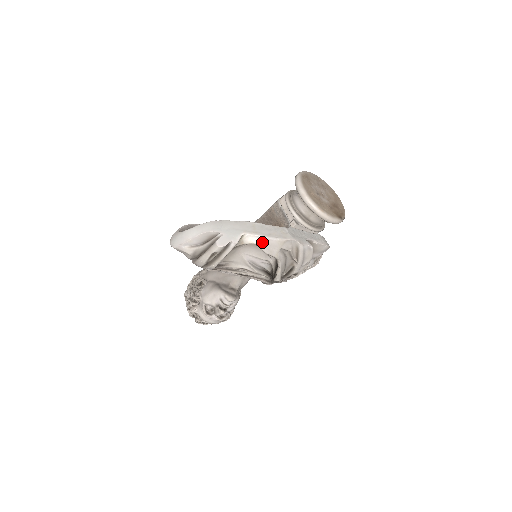
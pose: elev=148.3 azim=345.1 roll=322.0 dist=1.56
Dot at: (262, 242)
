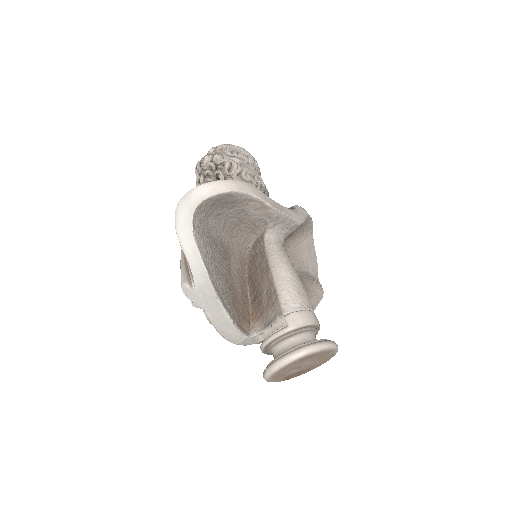
Dot at: occluded
